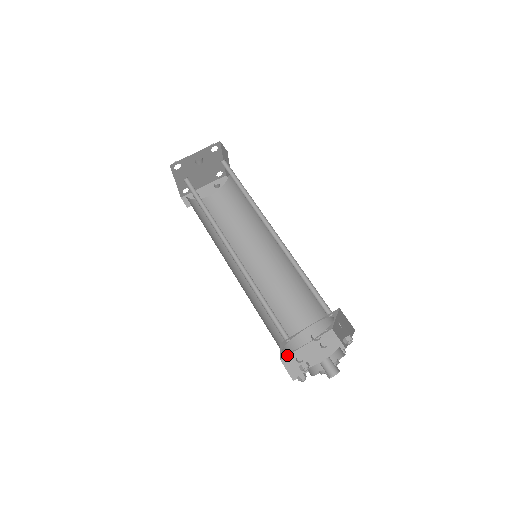
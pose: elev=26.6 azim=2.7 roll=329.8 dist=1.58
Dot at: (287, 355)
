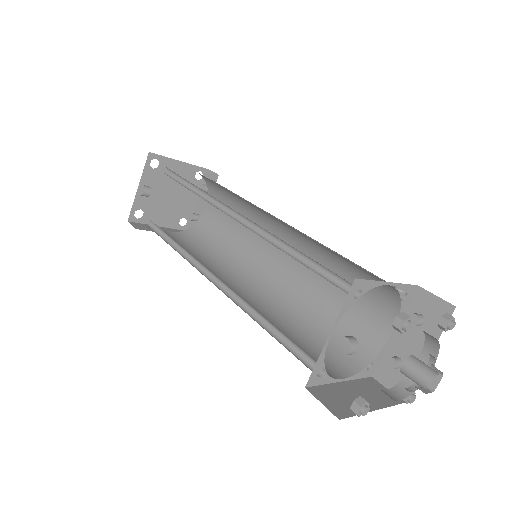
Dot at: (376, 364)
